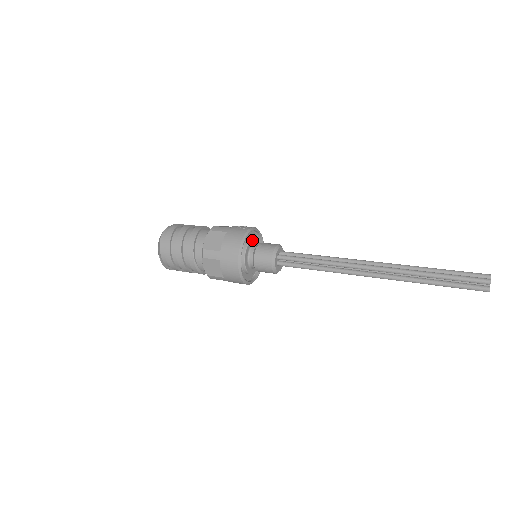
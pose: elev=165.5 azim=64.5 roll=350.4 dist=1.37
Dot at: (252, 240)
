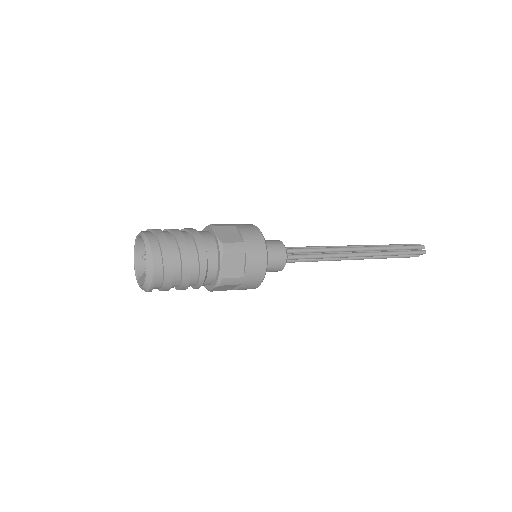
Dot at: occluded
